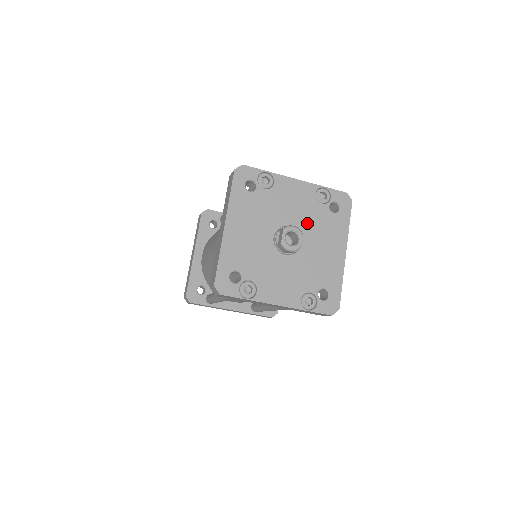
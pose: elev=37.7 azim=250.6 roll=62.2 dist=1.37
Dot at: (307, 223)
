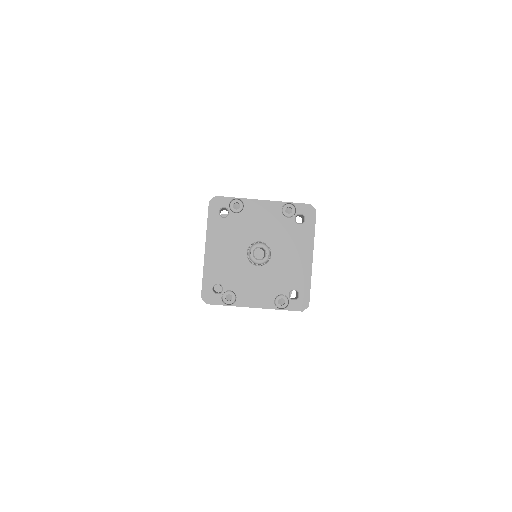
Dot at: (275, 236)
